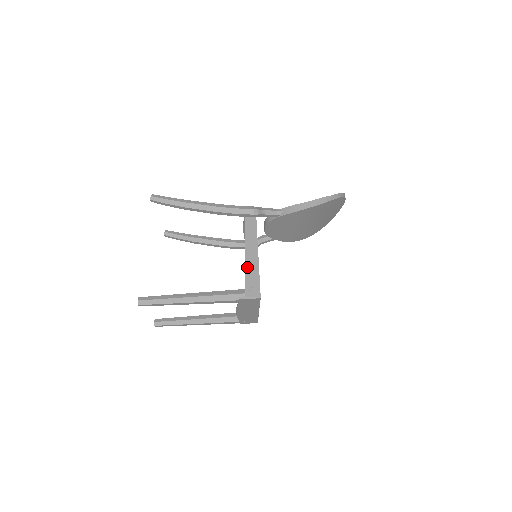
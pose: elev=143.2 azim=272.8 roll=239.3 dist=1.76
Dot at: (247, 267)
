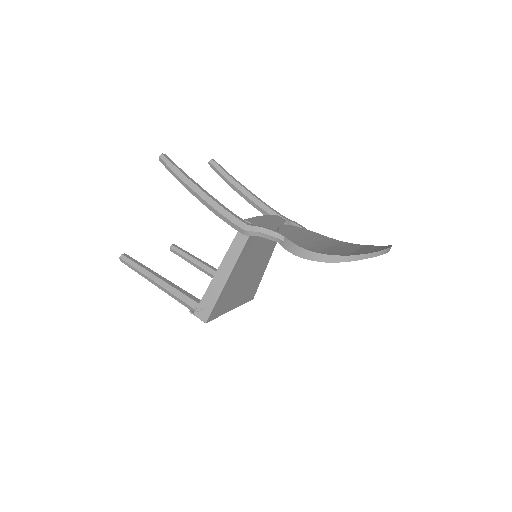
Dot at: (211, 285)
